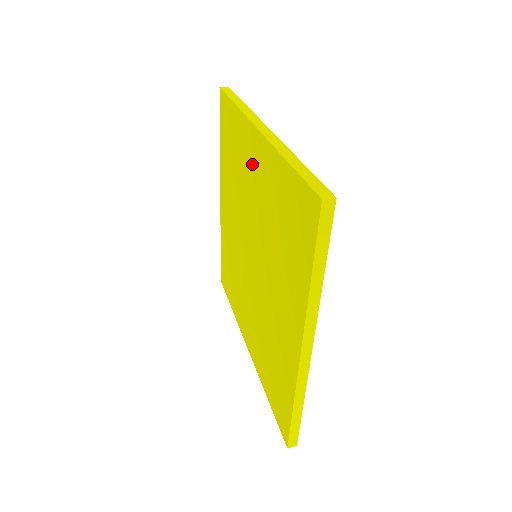
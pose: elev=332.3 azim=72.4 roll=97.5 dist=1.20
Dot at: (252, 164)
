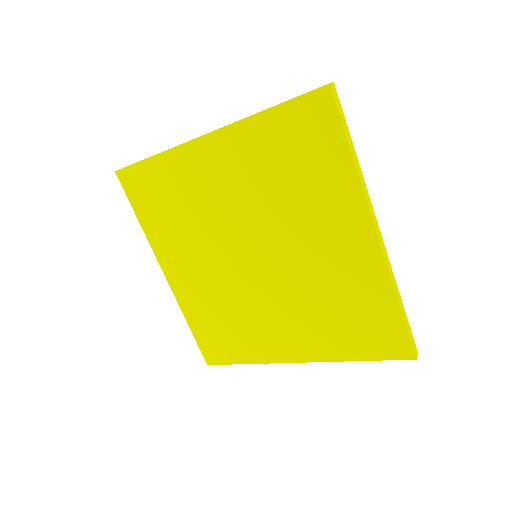
Dot at: (212, 173)
